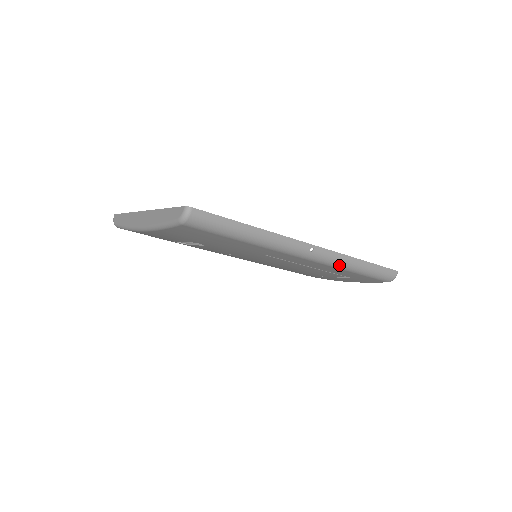
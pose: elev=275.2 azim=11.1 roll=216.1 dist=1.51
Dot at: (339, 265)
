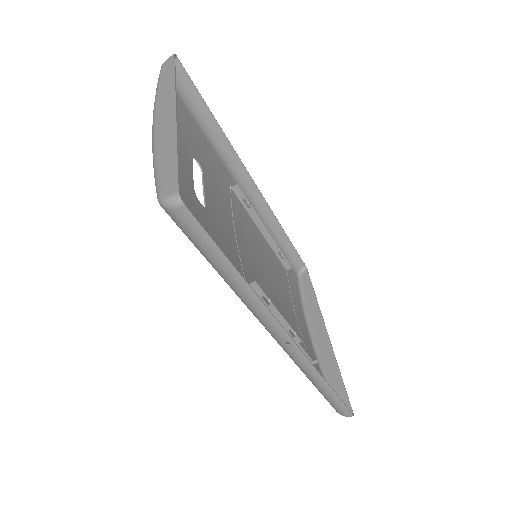
Dot at: (302, 370)
